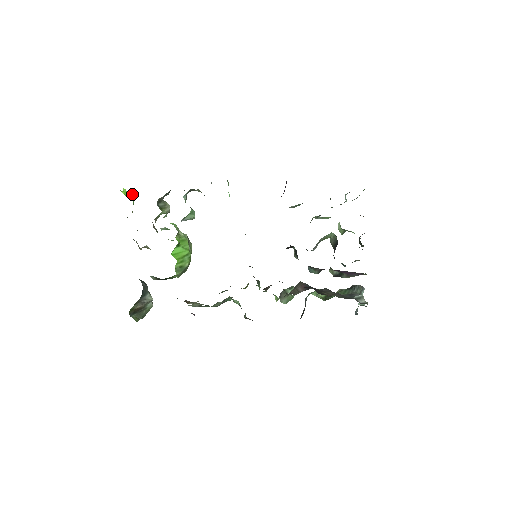
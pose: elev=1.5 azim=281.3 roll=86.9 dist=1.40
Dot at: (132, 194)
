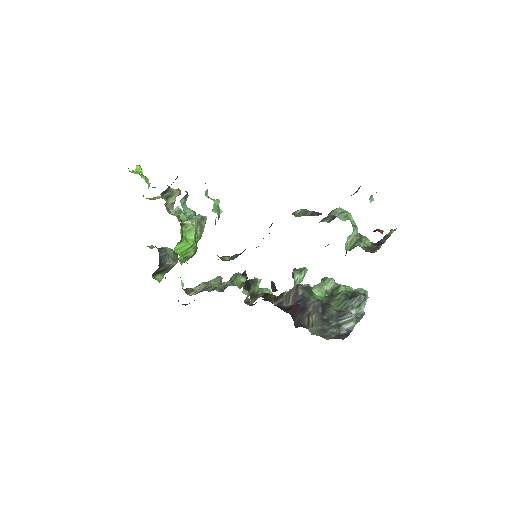
Dot at: (142, 177)
